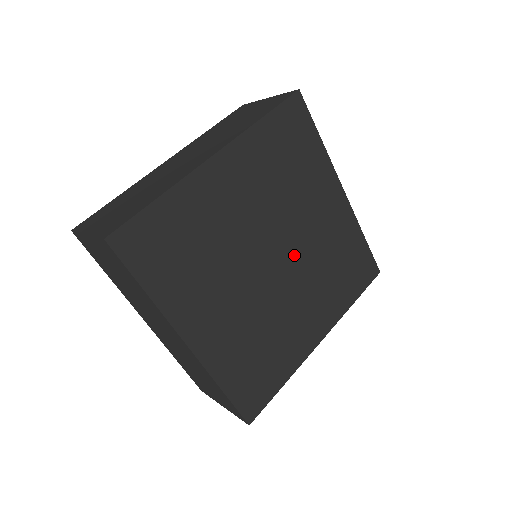
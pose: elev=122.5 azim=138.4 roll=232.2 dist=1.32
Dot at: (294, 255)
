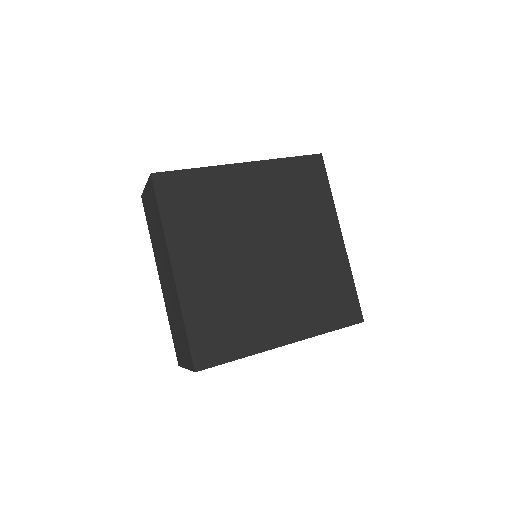
Dot at: (269, 233)
